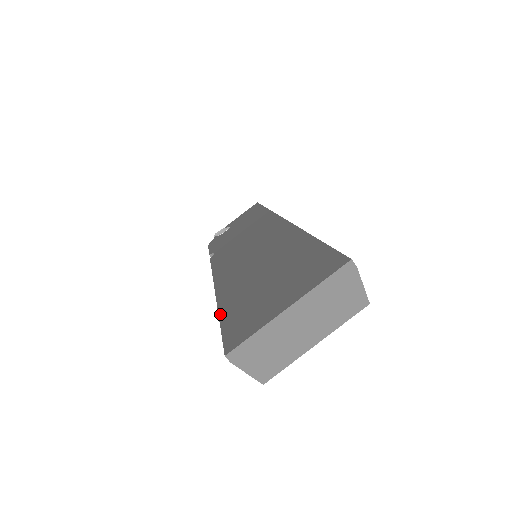
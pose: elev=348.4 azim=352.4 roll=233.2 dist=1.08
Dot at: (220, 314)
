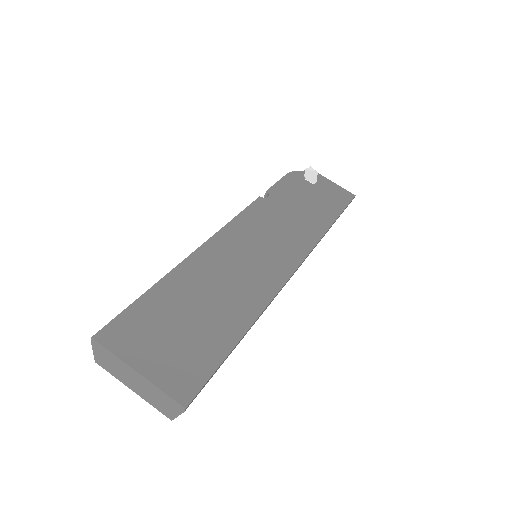
Dot at: (152, 289)
